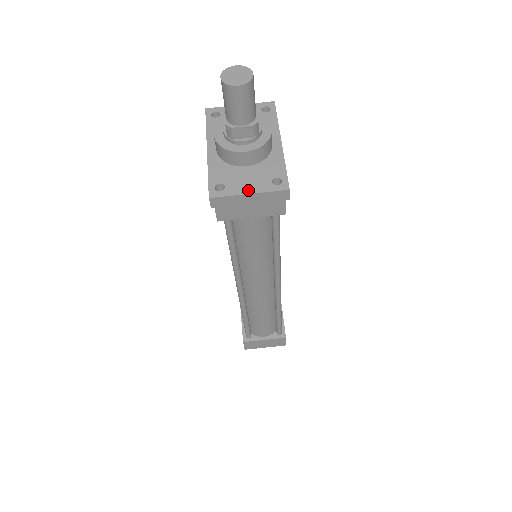
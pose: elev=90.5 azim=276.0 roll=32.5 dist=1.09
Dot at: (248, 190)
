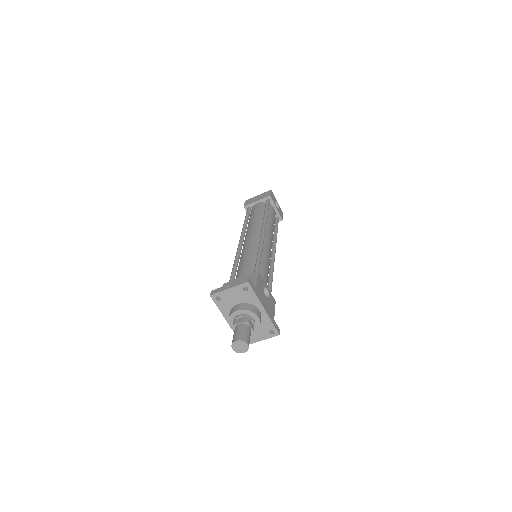
Dot at: (260, 339)
